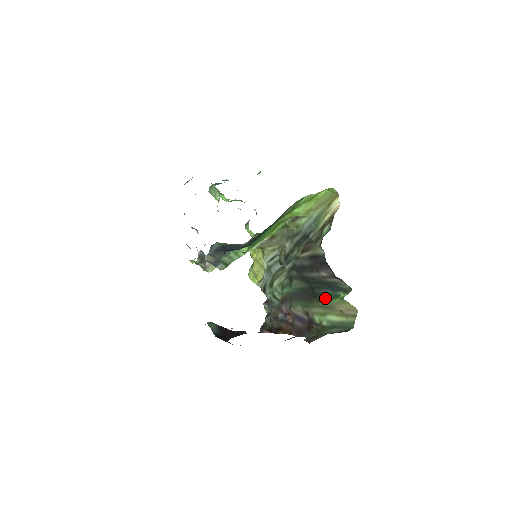
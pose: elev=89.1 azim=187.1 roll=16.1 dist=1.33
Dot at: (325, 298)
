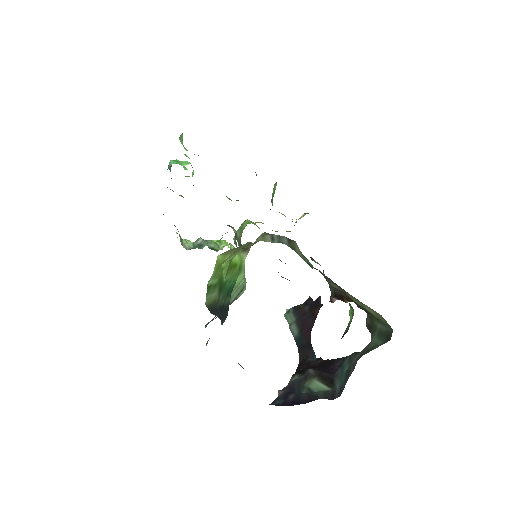
Dot at: occluded
